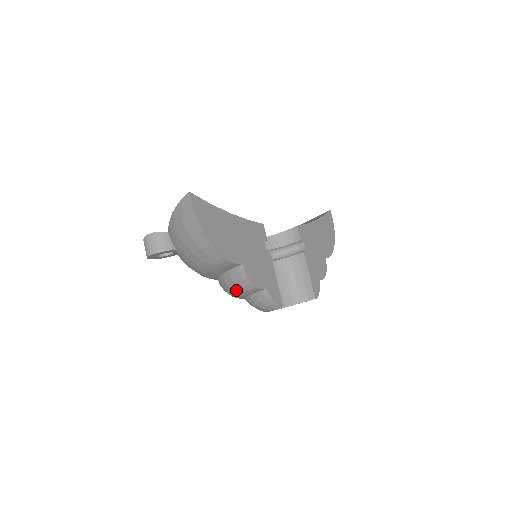
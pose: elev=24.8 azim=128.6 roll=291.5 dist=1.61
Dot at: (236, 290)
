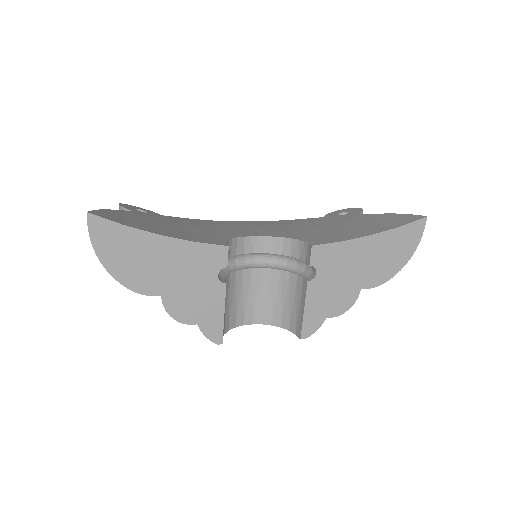
Dot at: occluded
